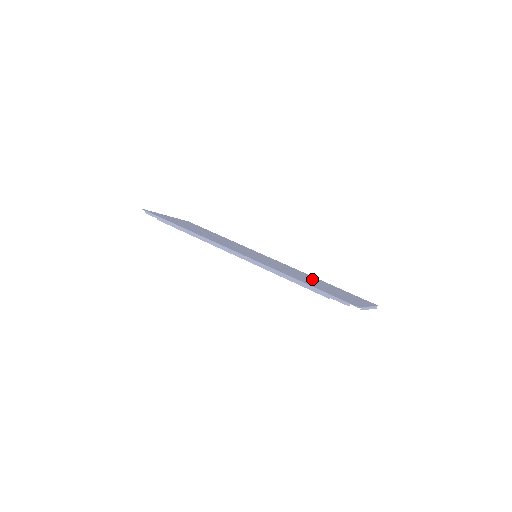
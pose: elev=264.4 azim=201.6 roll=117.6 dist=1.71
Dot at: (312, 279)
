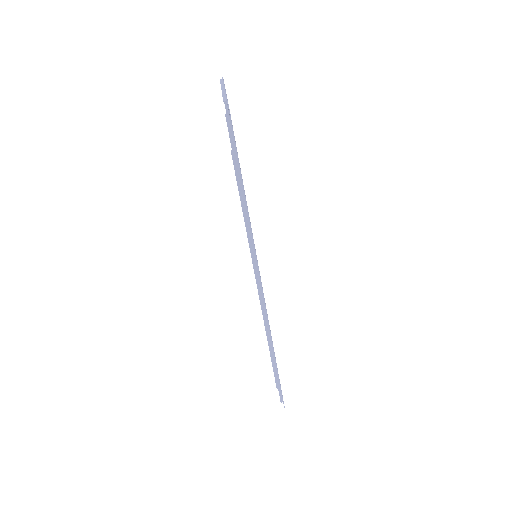
Dot at: occluded
